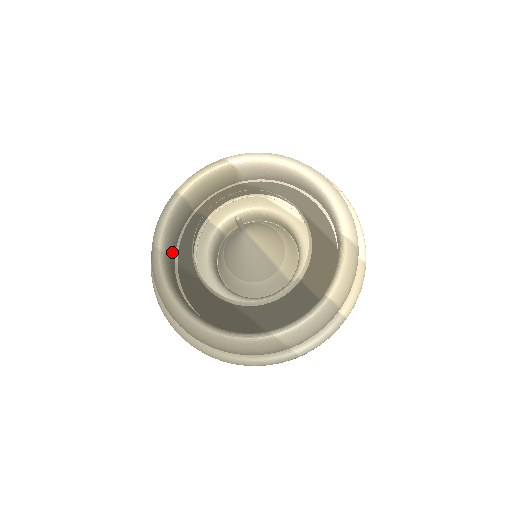
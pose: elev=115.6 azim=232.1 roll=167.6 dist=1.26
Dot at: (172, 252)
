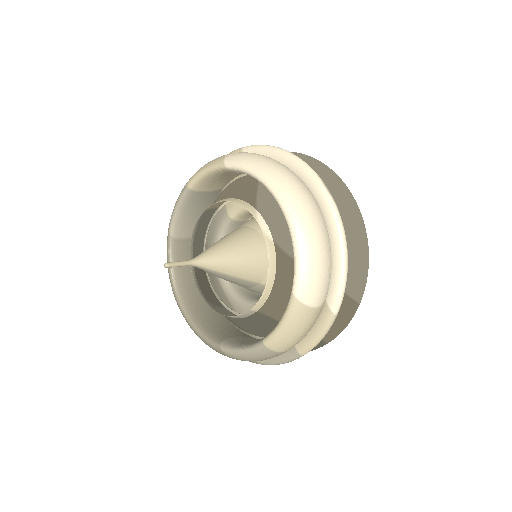
Dot at: (191, 230)
